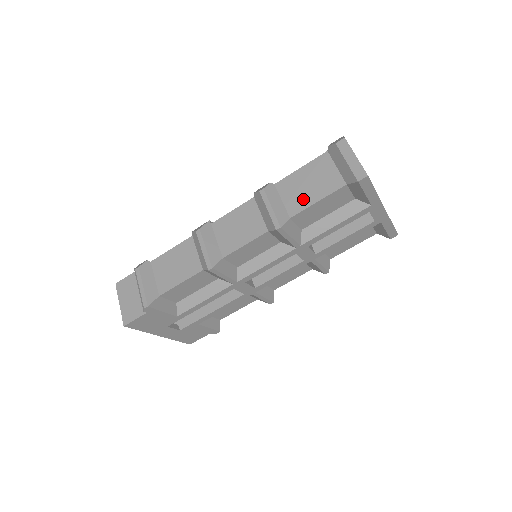
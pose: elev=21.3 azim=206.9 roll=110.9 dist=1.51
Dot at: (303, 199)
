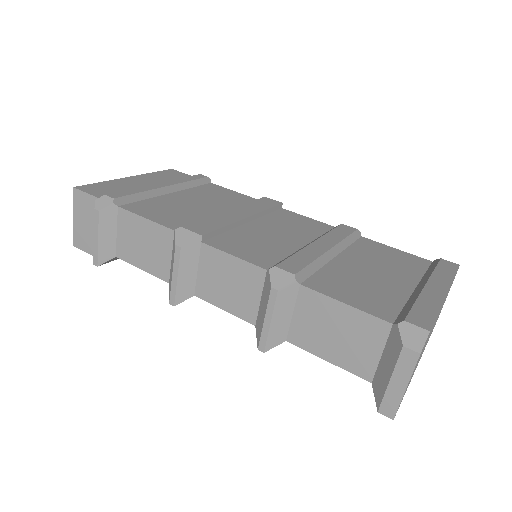
Dot at: (315, 340)
